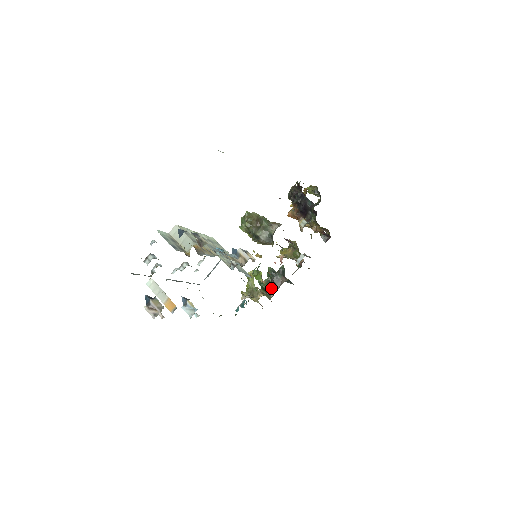
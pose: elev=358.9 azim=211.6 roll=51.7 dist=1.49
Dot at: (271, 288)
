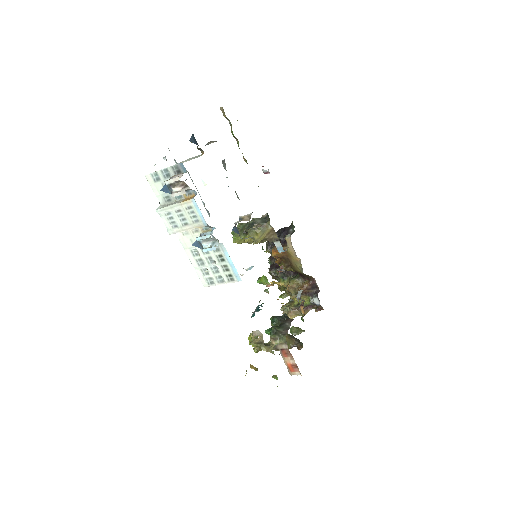
Dot at: (282, 328)
